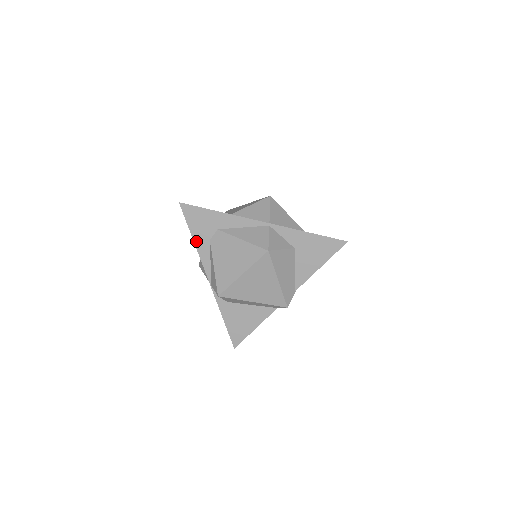
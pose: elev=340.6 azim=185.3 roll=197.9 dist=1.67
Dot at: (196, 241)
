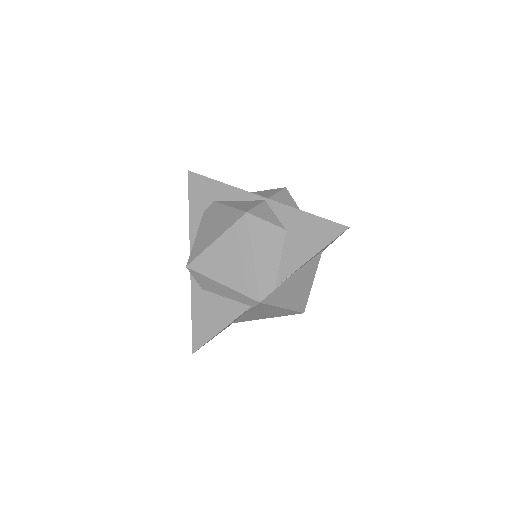
Dot at: (191, 212)
